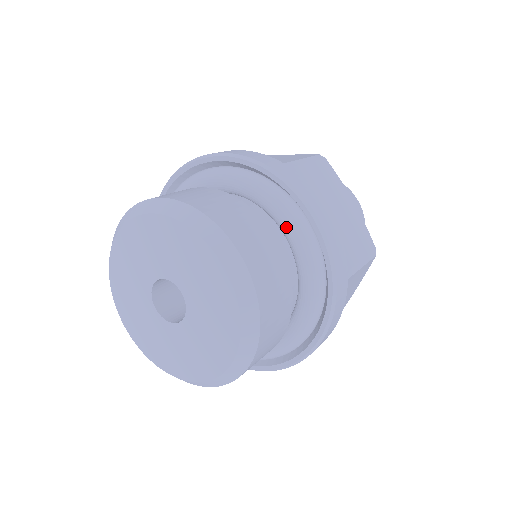
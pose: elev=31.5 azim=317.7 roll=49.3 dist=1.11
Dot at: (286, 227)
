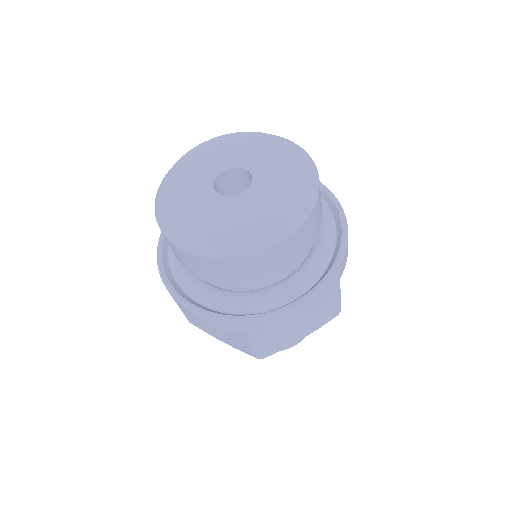
Dot at: (324, 219)
